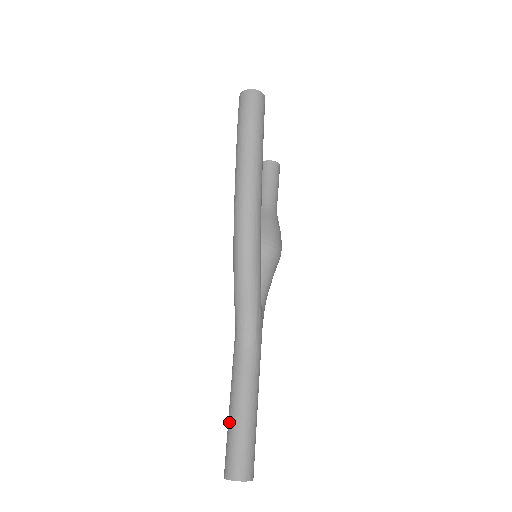
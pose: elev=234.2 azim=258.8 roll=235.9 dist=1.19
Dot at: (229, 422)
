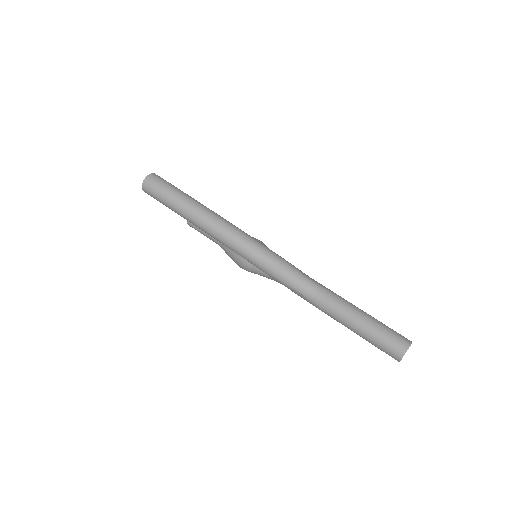
Dot at: (363, 335)
